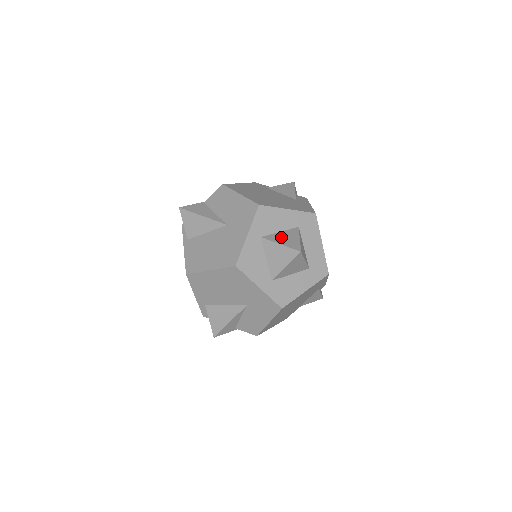
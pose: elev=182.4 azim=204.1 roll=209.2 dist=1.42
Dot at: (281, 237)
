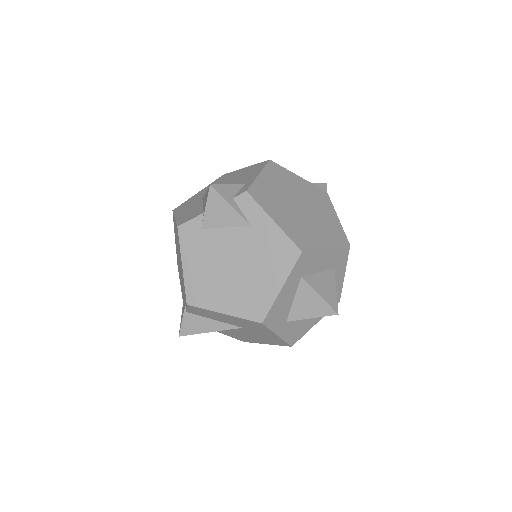
Dot at: (302, 308)
